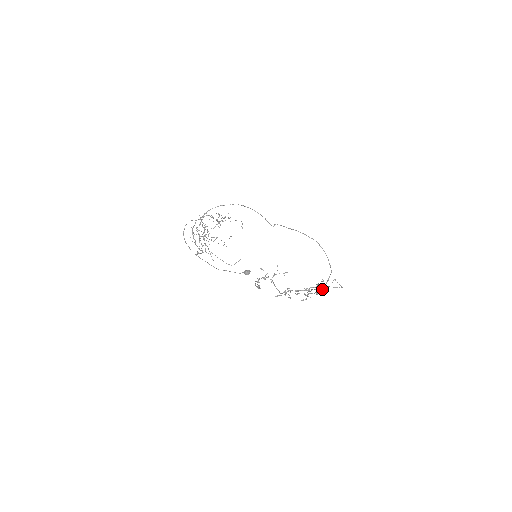
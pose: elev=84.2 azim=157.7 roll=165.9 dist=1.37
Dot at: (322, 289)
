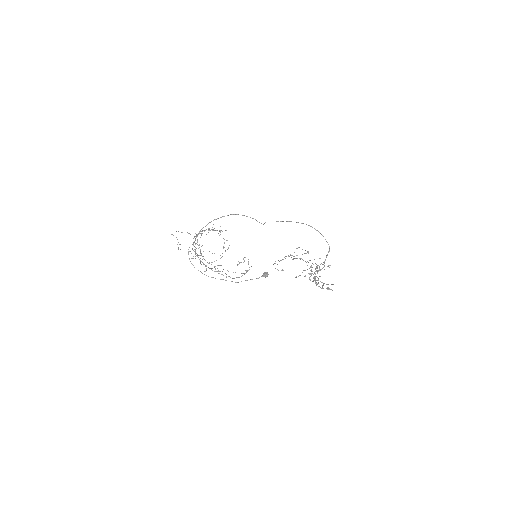
Dot at: occluded
